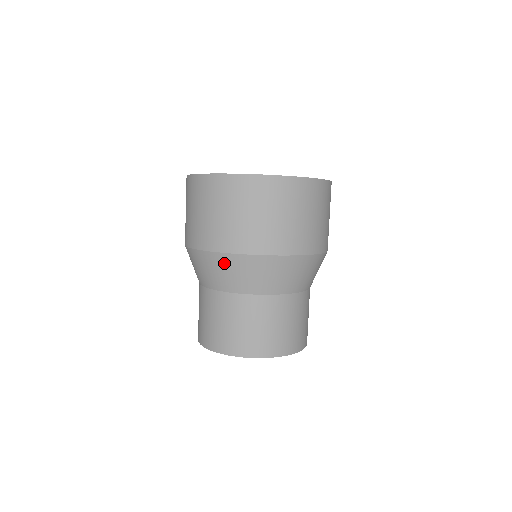
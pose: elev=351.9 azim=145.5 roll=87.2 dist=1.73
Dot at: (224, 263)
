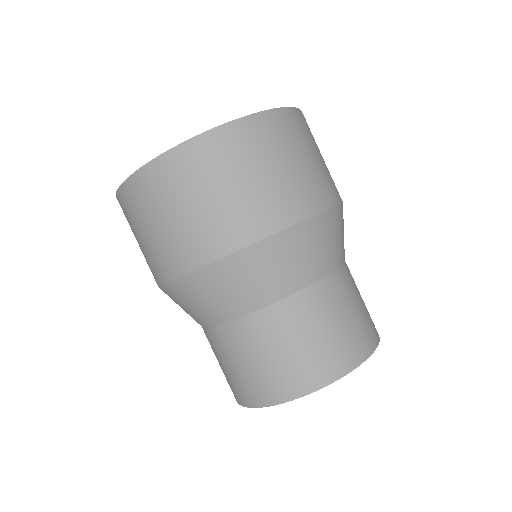
Dot at: (220, 277)
